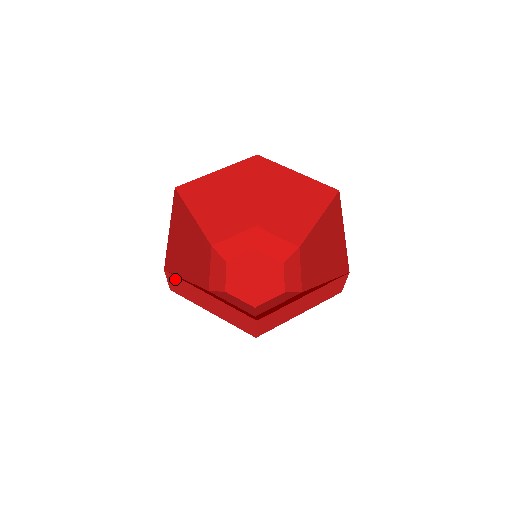
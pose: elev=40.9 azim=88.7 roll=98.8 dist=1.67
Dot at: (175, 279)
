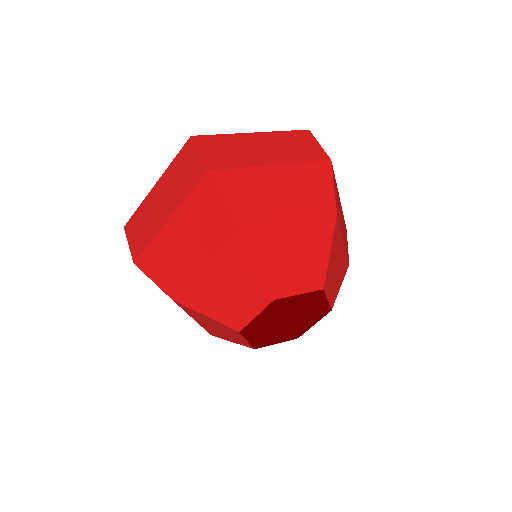
Dot at: (132, 224)
